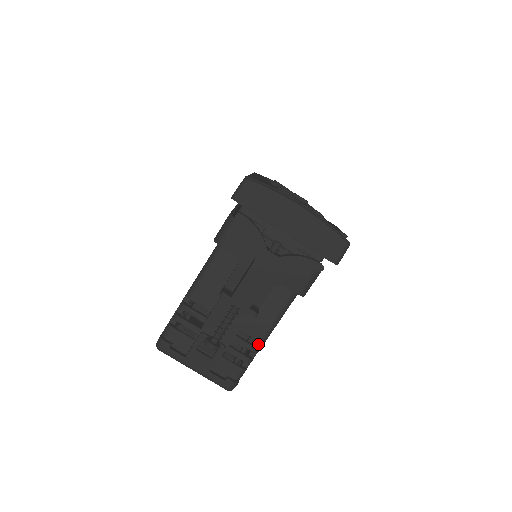
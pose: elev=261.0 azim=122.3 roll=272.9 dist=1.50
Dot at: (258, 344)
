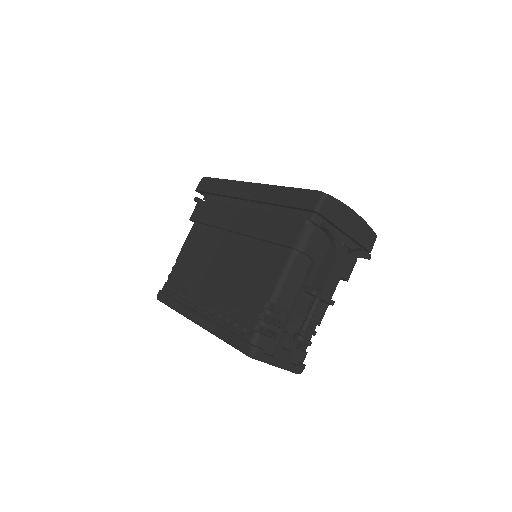
Dot at: (313, 328)
